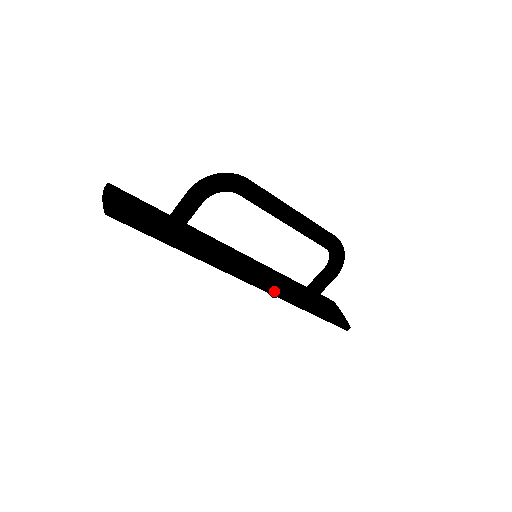
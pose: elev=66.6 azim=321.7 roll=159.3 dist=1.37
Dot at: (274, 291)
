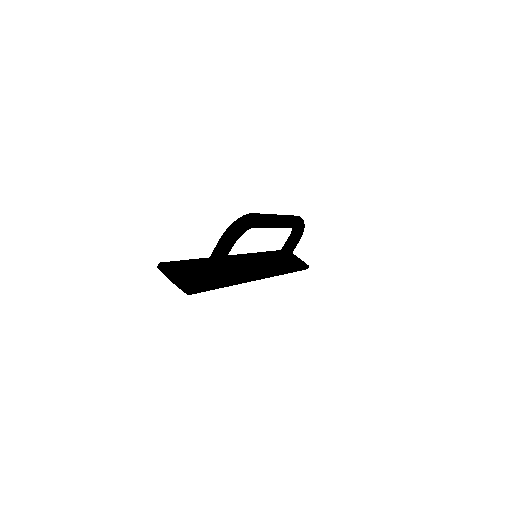
Dot at: (274, 274)
